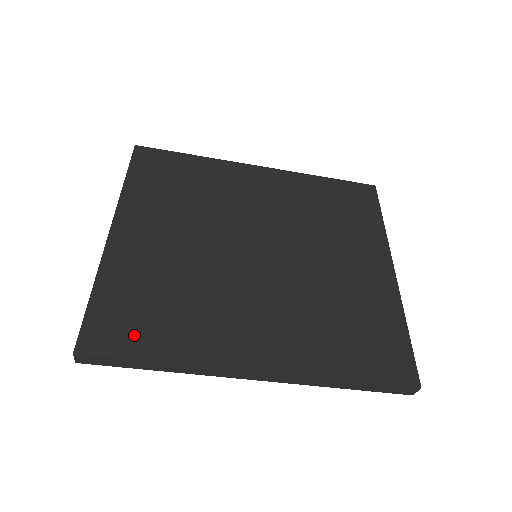
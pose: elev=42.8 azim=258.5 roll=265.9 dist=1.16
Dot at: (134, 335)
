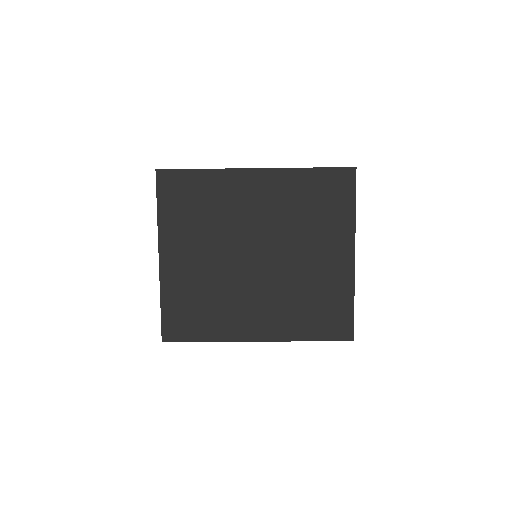
Dot at: (189, 329)
